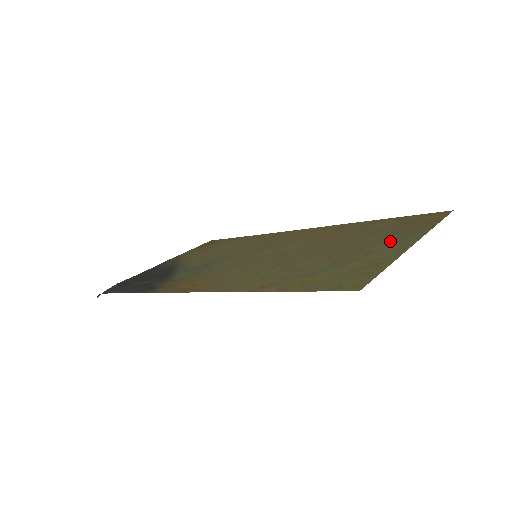
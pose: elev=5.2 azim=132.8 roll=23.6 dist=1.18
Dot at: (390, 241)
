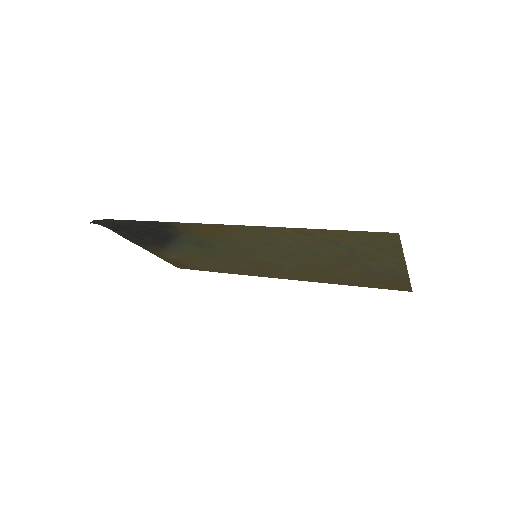
Dot at: (382, 268)
